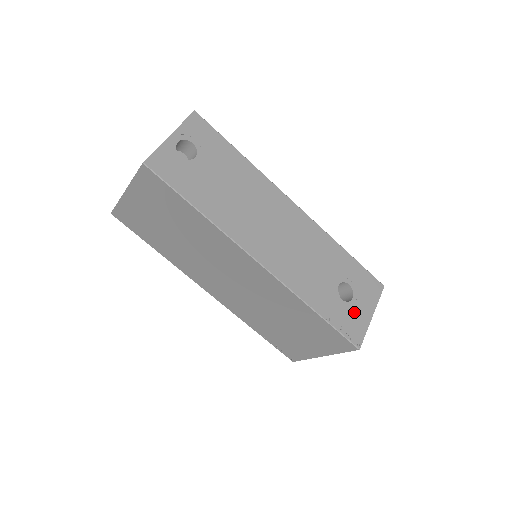
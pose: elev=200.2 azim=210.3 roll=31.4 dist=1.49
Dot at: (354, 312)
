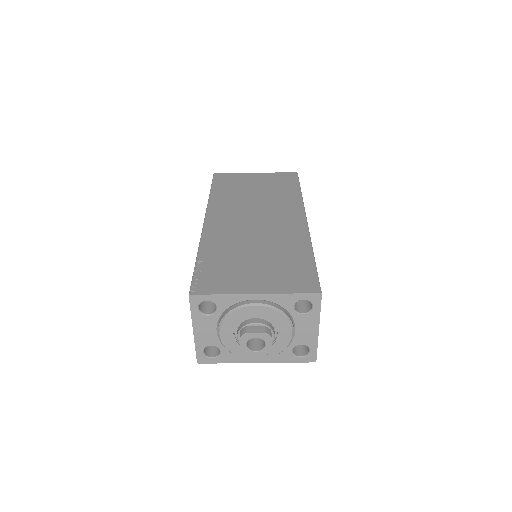
Dot at: occluded
